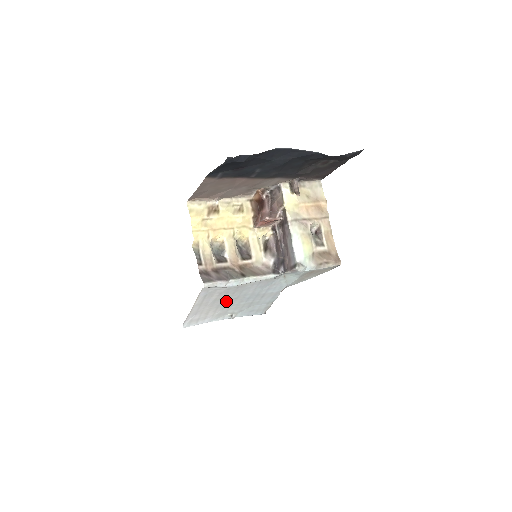
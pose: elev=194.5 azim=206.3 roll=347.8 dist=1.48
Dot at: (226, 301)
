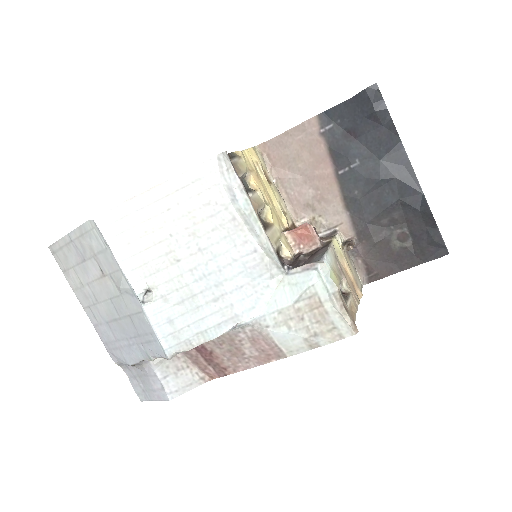
Dot at: (187, 240)
